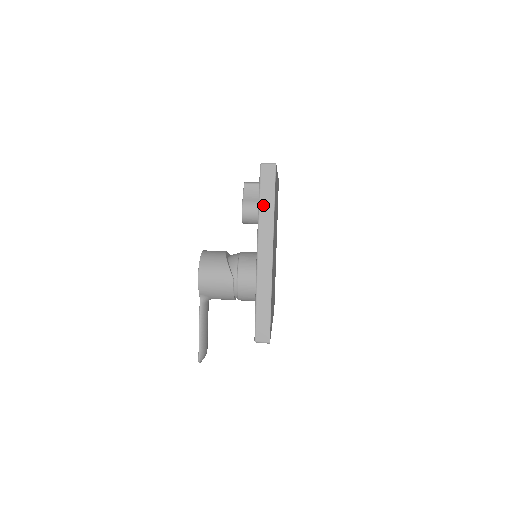
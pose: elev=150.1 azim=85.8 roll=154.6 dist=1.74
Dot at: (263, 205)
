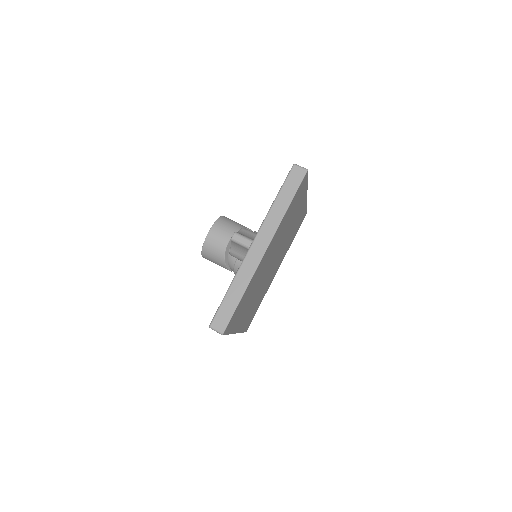
Dot at: occluded
